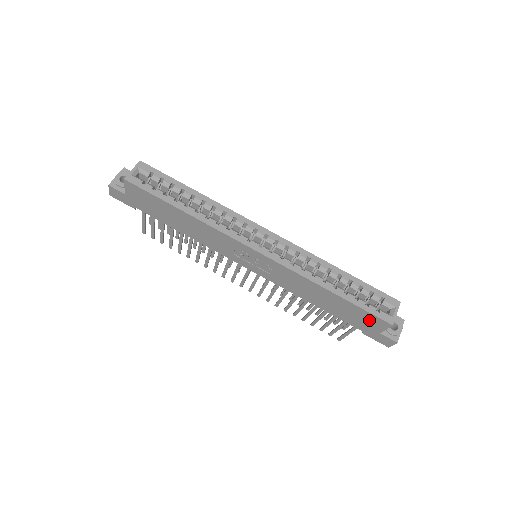
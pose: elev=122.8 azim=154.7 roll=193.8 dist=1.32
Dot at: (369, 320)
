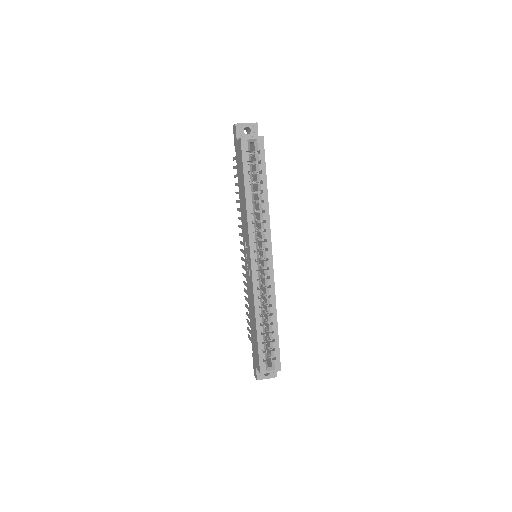
Dot at: (257, 356)
